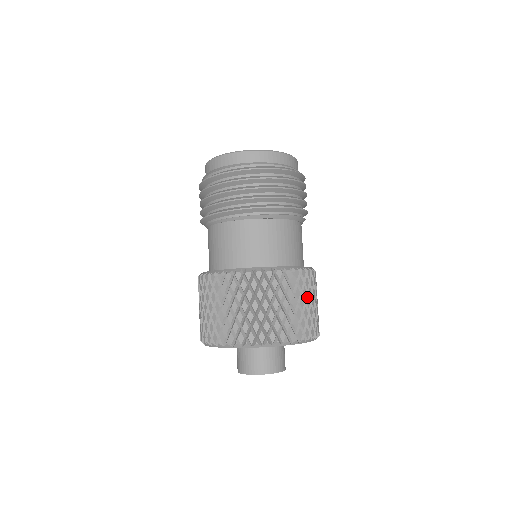
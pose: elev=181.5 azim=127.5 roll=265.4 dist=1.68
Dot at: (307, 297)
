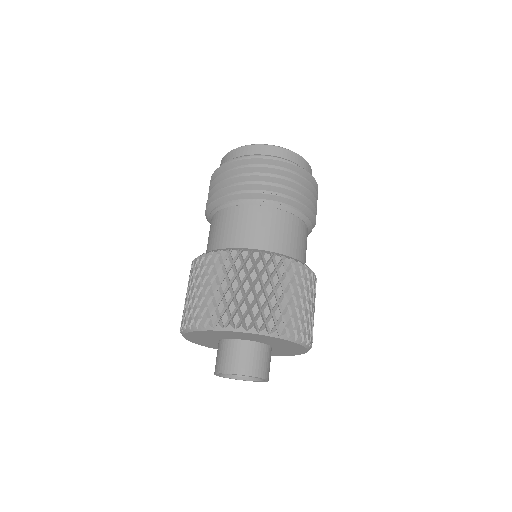
Dot at: (309, 297)
